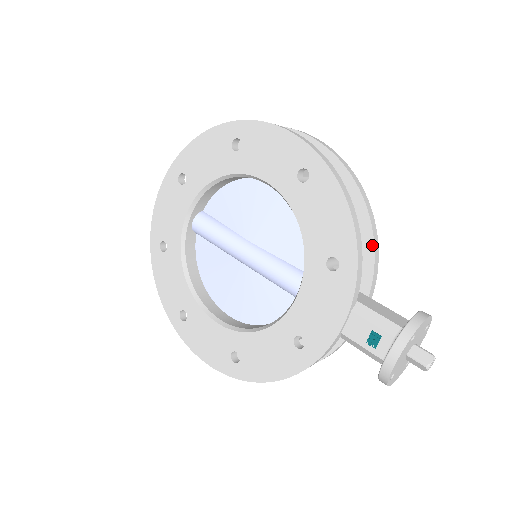
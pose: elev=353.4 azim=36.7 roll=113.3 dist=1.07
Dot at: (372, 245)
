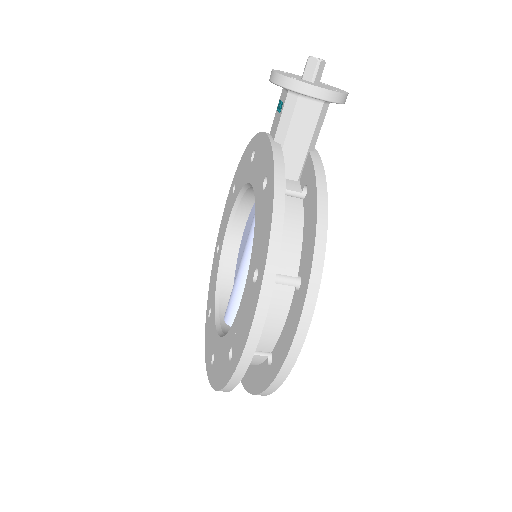
Dot at: occluded
